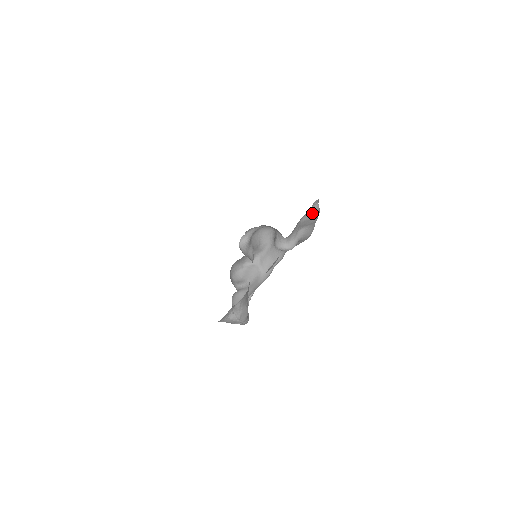
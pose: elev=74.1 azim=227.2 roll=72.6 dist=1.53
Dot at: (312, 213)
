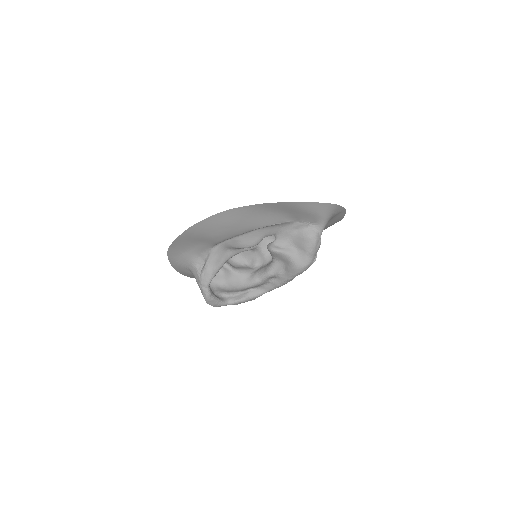
Dot at: (307, 233)
